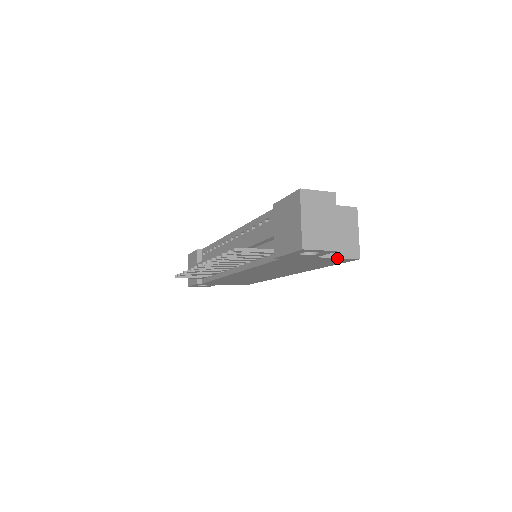
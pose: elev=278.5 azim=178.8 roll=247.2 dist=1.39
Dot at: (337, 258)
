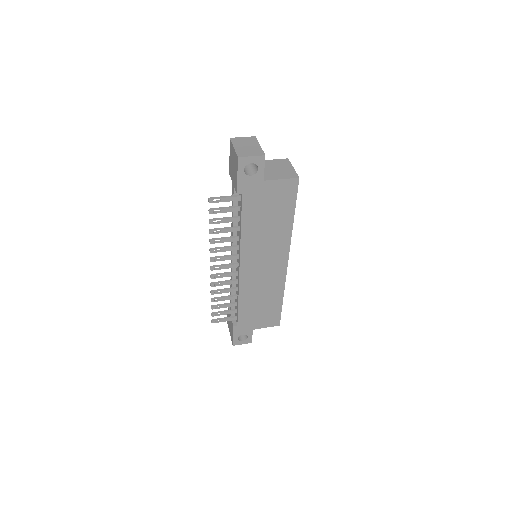
Dot at: (281, 180)
